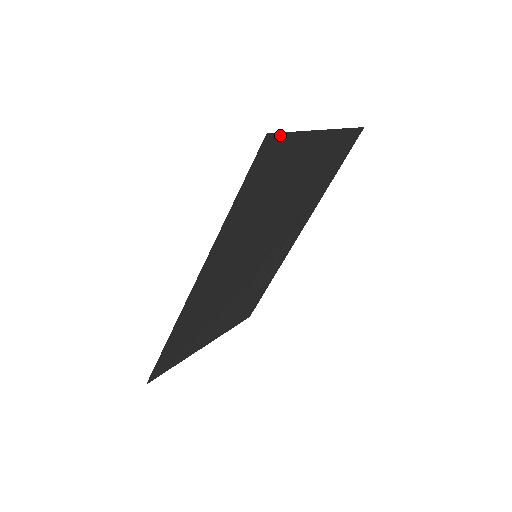
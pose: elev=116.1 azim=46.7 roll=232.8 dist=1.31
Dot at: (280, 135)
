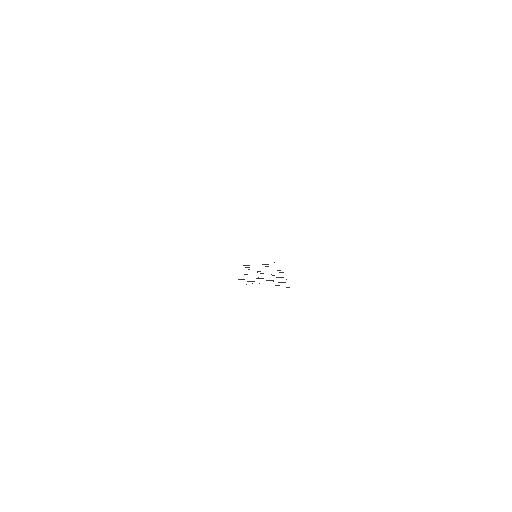
Dot at: occluded
